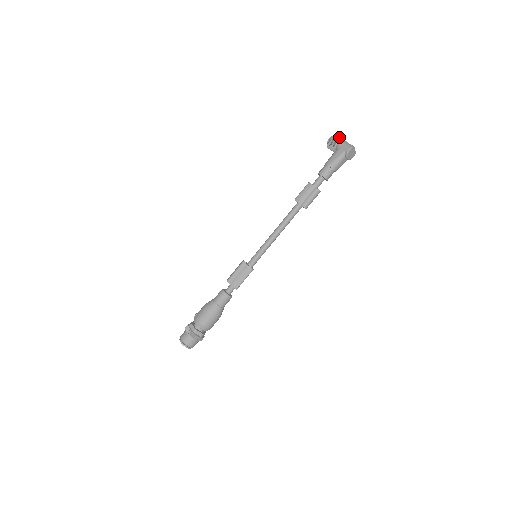
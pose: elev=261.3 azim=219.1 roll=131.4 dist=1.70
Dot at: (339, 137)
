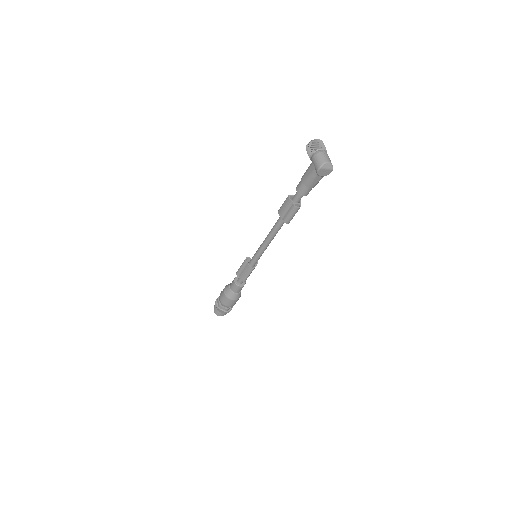
Dot at: (316, 145)
